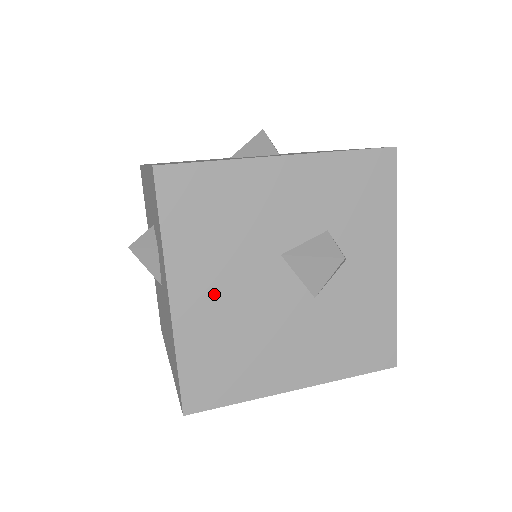
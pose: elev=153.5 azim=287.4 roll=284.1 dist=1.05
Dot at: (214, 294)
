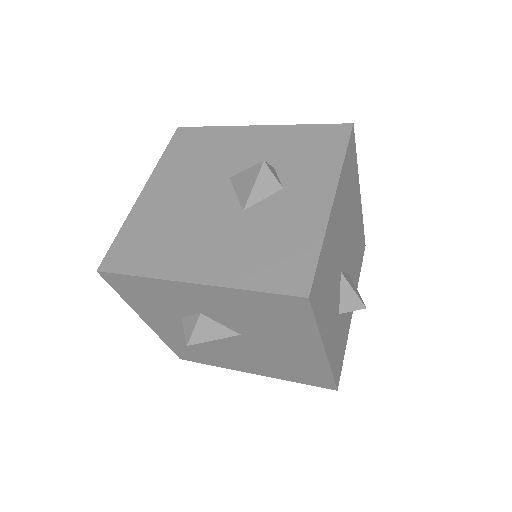
Dot at: (170, 194)
